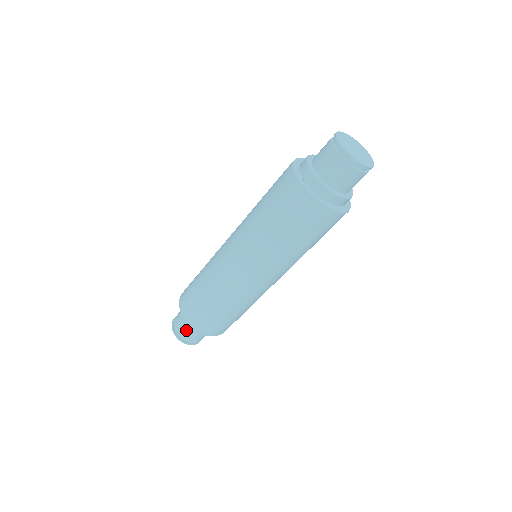
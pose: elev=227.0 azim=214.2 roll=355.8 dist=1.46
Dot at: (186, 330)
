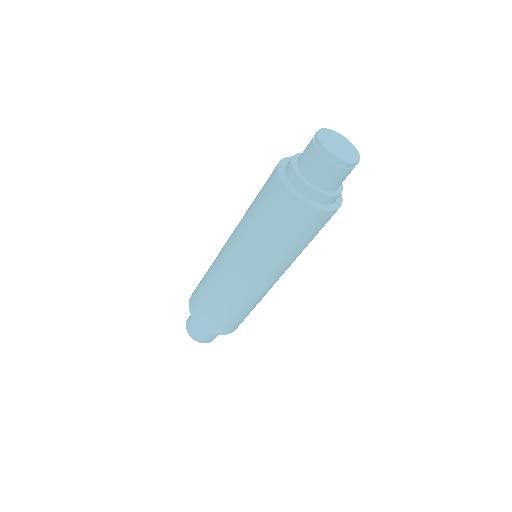
Dot at: (198, 330)
